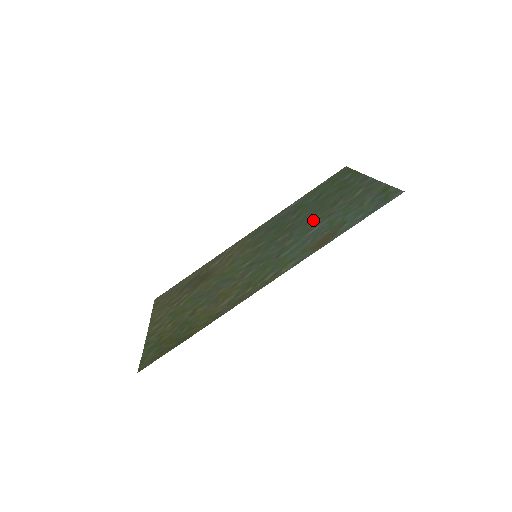
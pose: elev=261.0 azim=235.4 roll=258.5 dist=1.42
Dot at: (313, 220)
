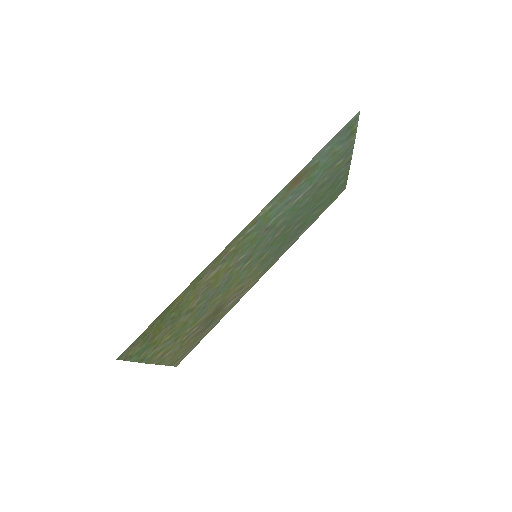
Dot at: (303, 202)
